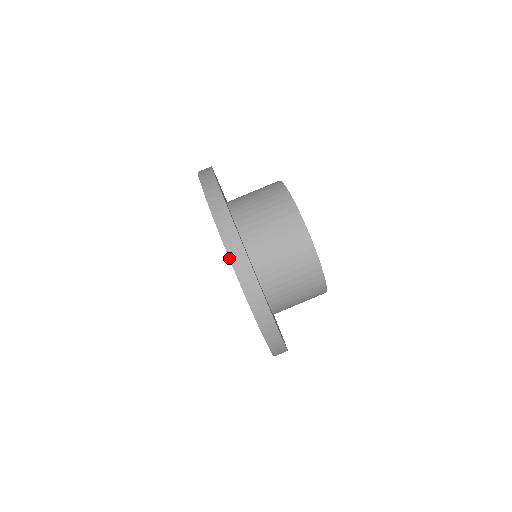
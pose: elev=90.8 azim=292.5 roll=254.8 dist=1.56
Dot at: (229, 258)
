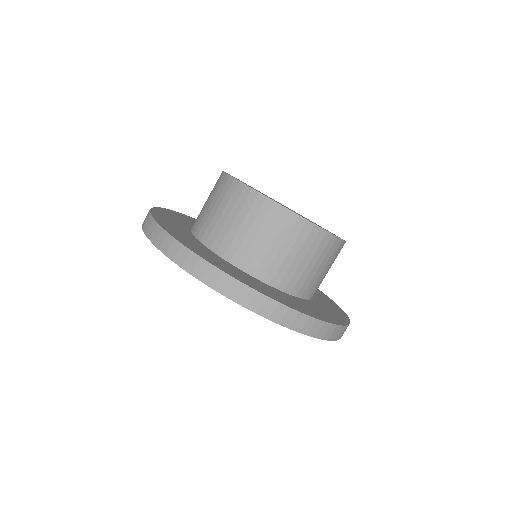
Dot at: occluded
